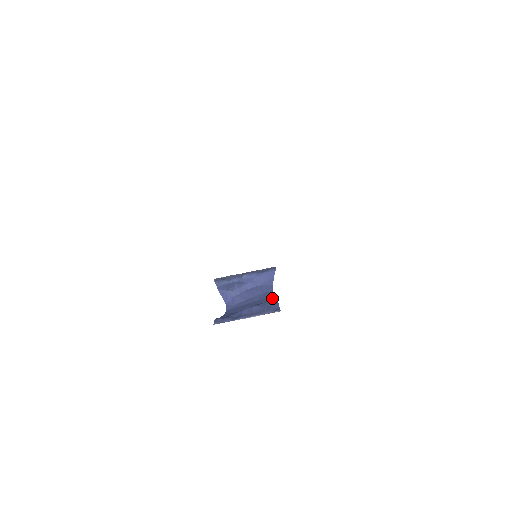
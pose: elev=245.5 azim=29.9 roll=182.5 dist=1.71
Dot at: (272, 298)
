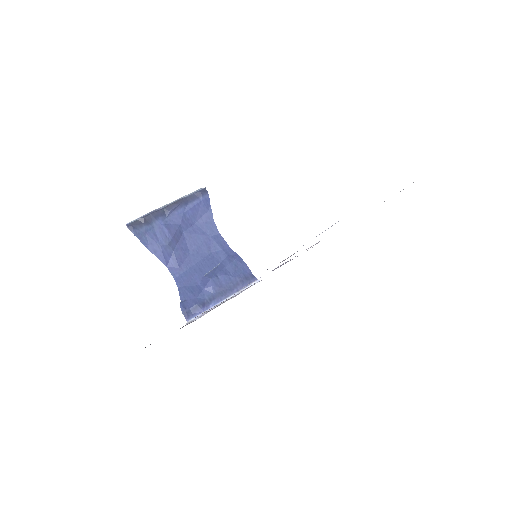
Dot at: (229, 251)
